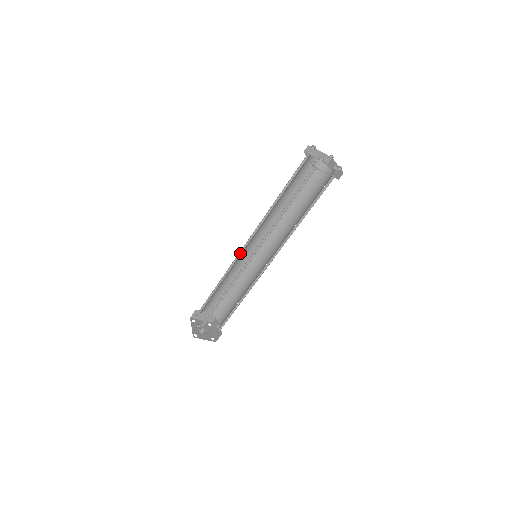
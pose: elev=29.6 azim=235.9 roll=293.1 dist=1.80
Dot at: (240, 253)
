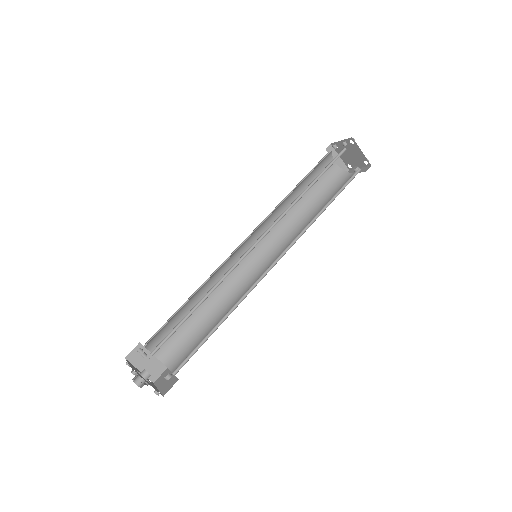
Dot at: (232, 255)
